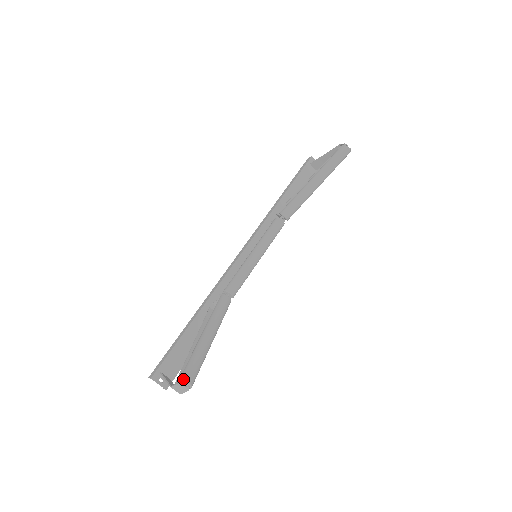
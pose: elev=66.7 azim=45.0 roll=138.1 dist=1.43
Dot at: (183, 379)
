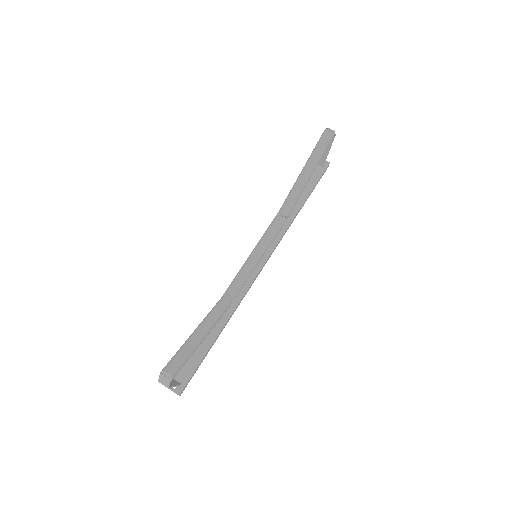
Dot at: (162, 370)
